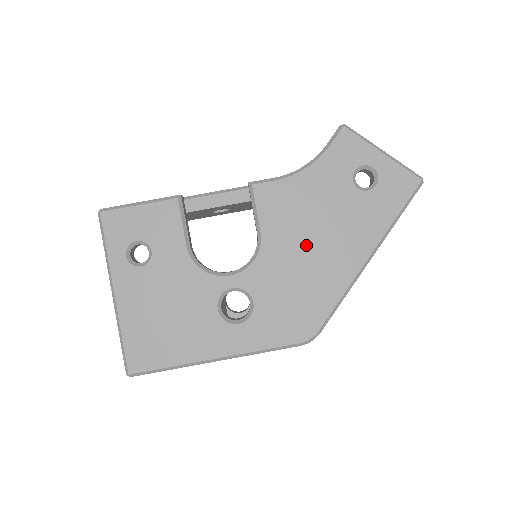
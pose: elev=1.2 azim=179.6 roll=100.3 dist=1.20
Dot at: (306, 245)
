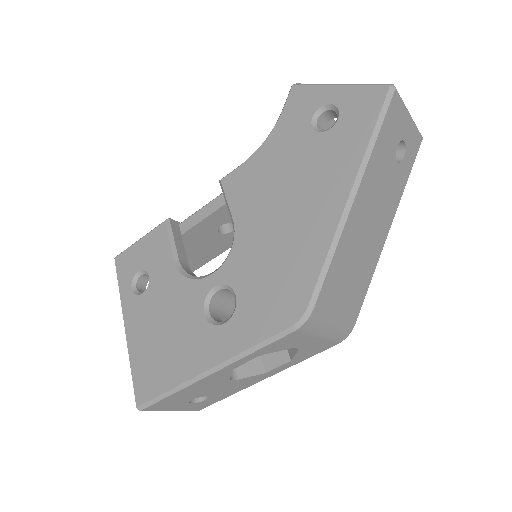
Dot at: (277, 213)
